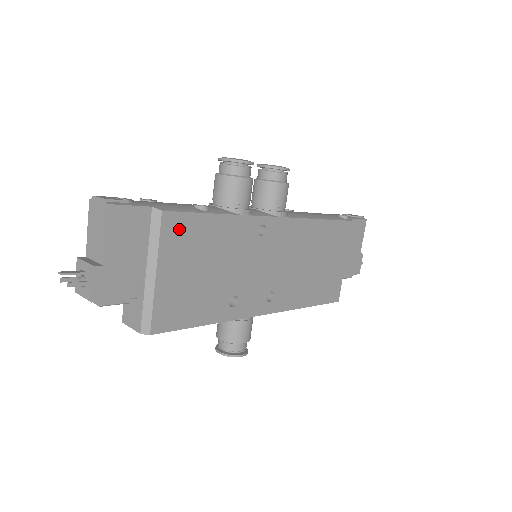
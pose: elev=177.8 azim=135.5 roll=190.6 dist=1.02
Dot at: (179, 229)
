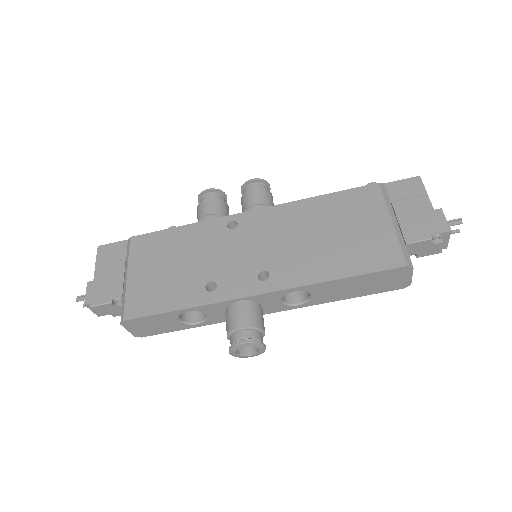
Dot at: (145, 244)
